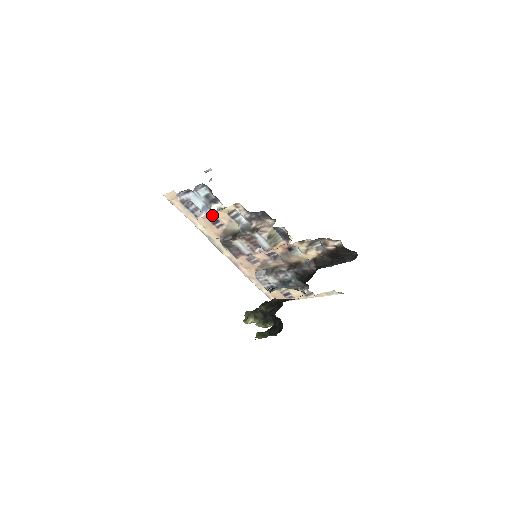
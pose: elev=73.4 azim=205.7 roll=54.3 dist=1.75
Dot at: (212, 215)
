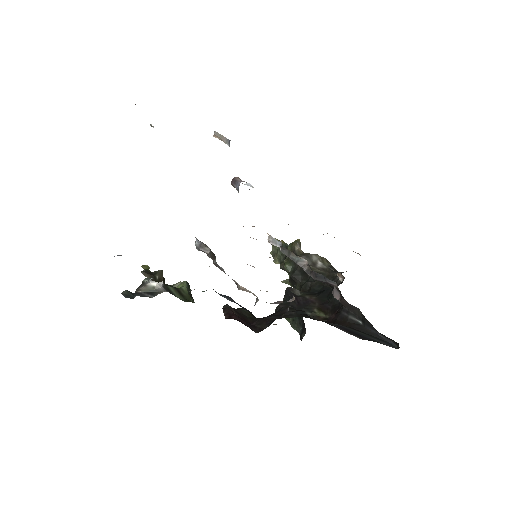
Dot at: occluded
